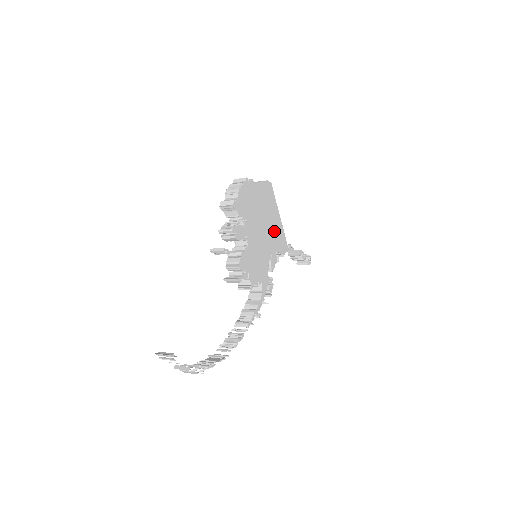
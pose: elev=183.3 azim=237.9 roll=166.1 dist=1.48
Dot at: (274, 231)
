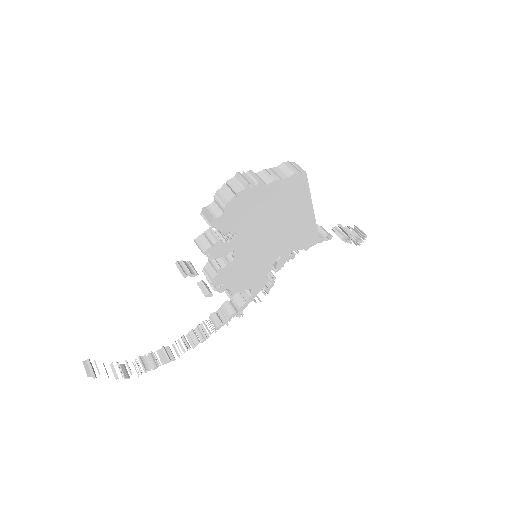
Dot at: (294, 229)
